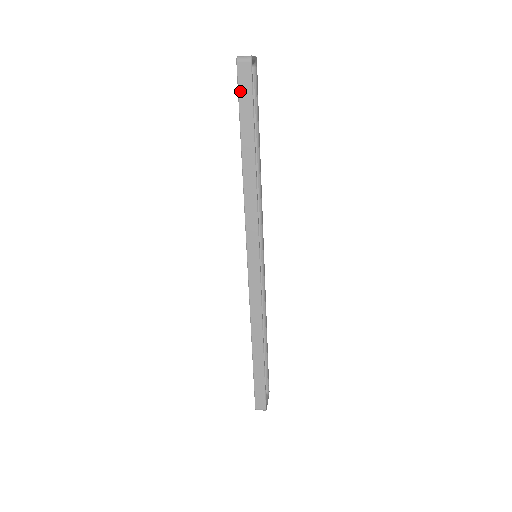
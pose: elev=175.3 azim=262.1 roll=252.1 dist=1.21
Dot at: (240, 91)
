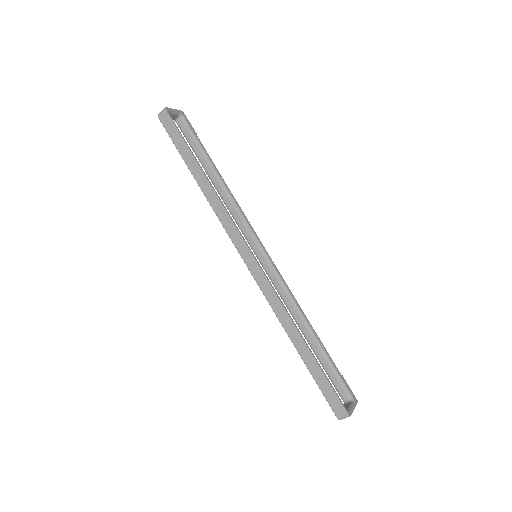
Dot at: (169, 134)
